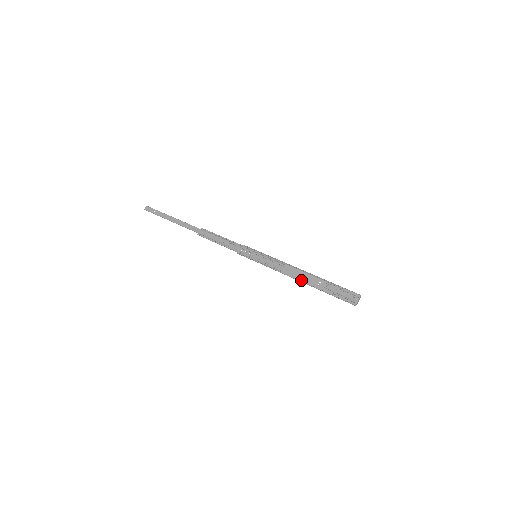
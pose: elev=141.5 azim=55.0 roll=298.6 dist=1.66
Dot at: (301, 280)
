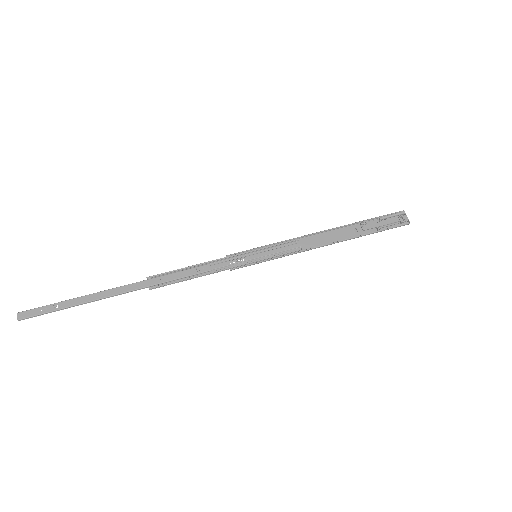
Dot at: (333, 242)
